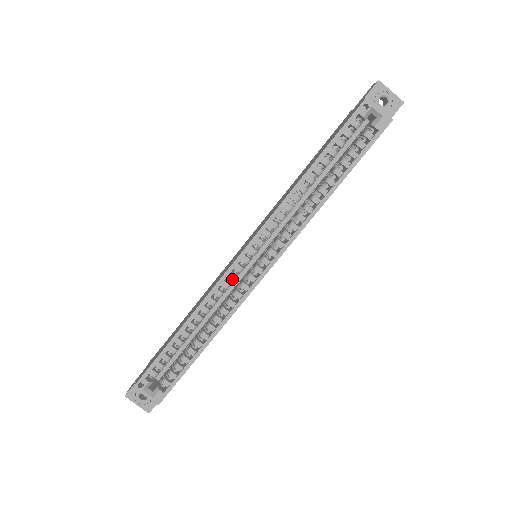
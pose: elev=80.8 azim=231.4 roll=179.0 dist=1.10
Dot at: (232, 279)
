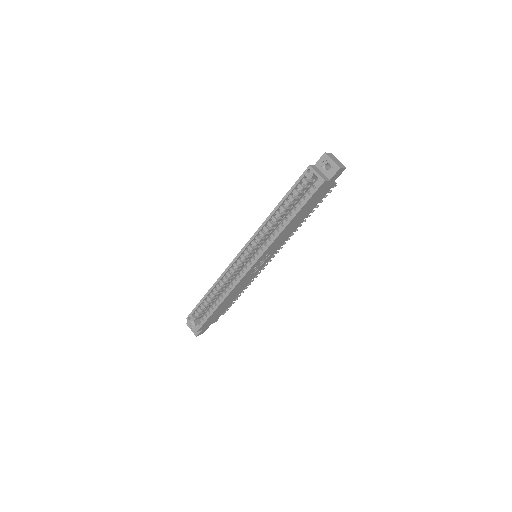
Dot at: (235, 267)
